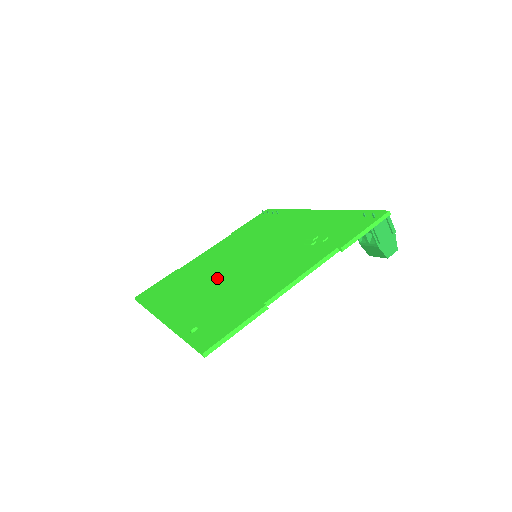
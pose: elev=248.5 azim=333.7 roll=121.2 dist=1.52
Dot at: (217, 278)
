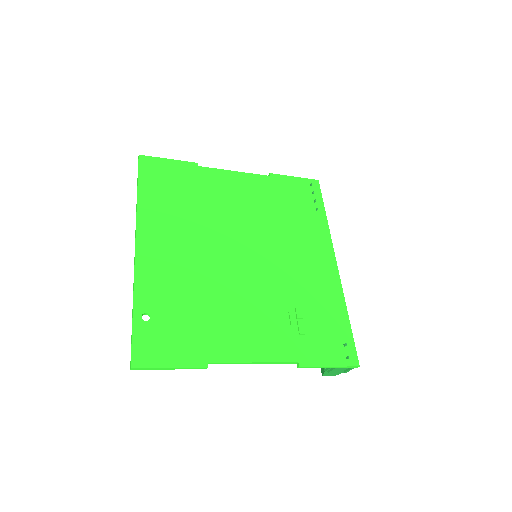
Dot at: (210, 251)
